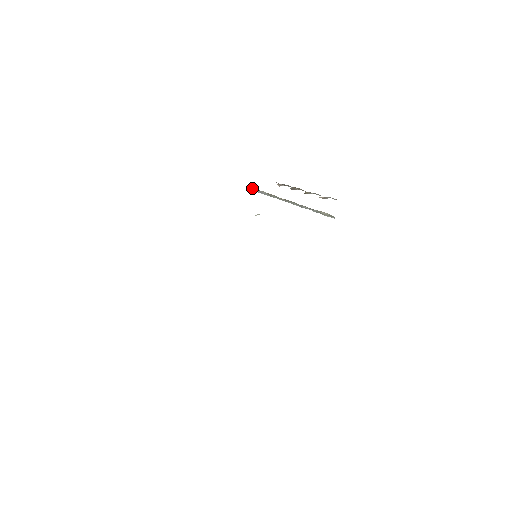
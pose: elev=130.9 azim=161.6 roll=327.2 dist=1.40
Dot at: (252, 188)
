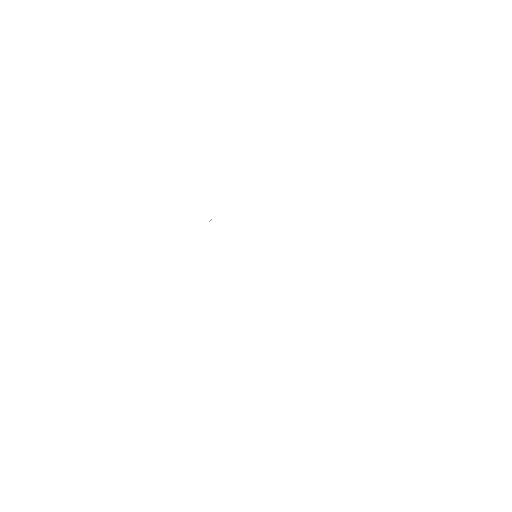
Dot at: occluded
